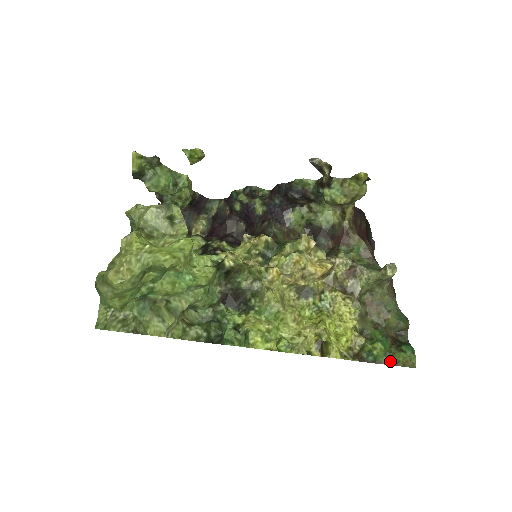
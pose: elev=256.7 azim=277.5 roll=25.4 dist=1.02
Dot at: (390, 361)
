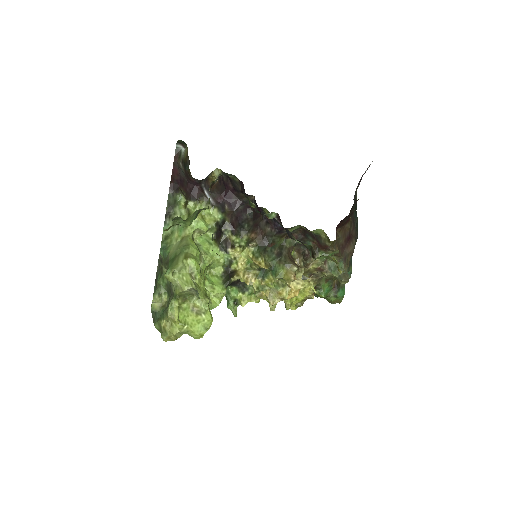
Dot at: (327, 299)
